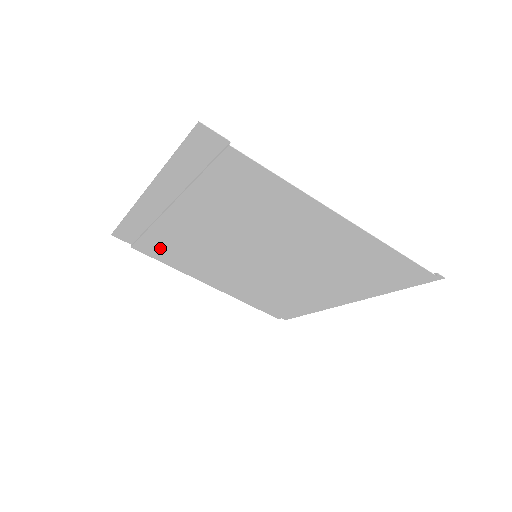
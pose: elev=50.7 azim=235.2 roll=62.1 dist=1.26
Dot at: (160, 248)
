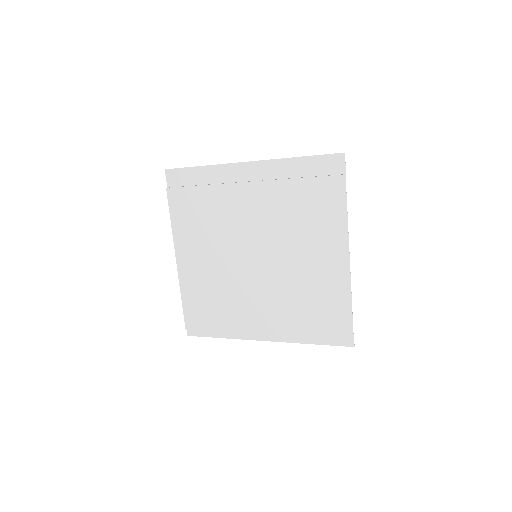
Dot at: (191, 204)
